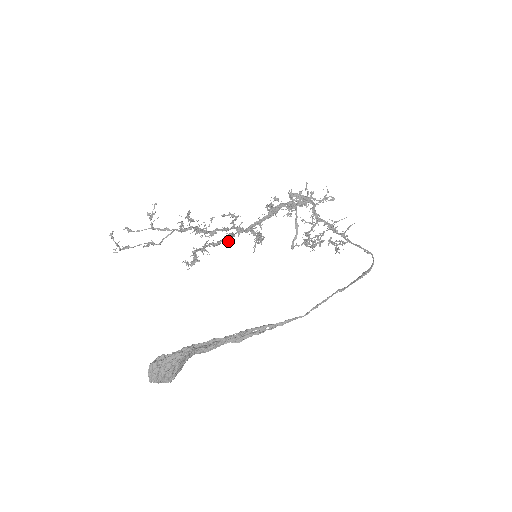
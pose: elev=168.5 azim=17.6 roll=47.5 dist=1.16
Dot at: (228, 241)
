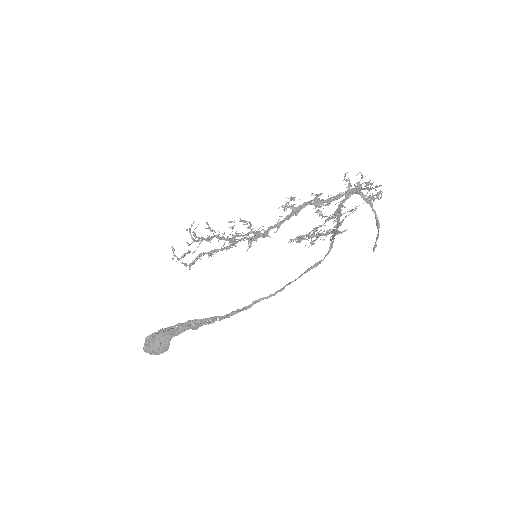
Dot at: occluded
